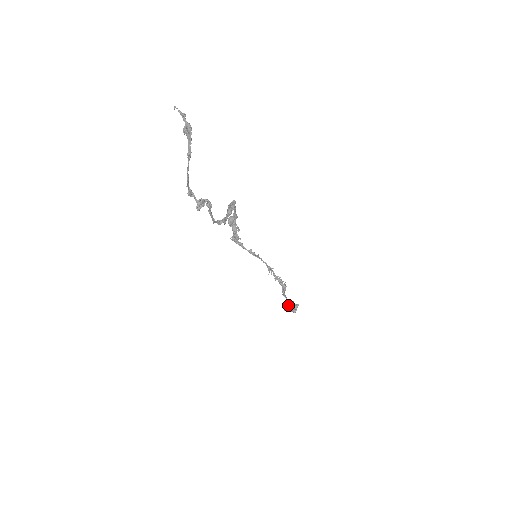
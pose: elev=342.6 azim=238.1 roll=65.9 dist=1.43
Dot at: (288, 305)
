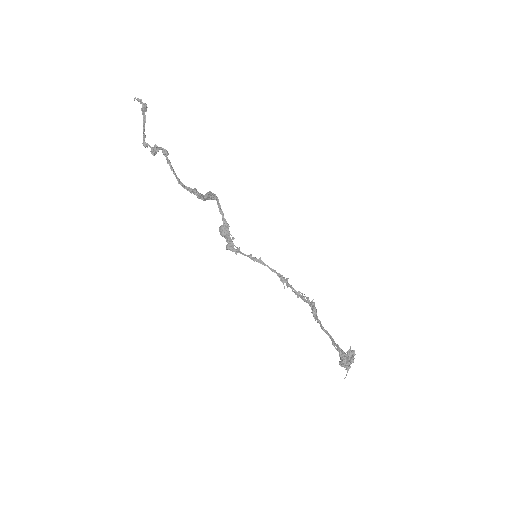
Dot at: (336, 349)
